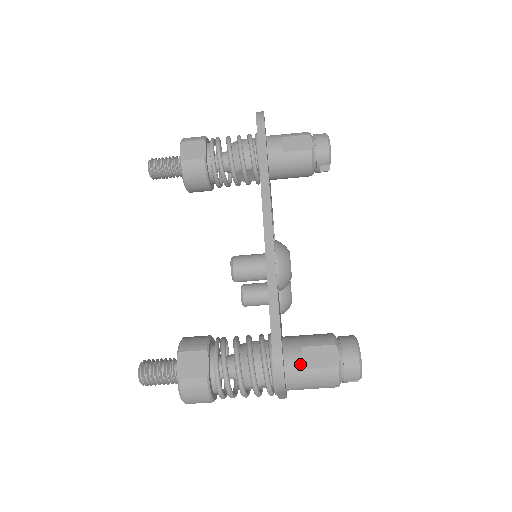
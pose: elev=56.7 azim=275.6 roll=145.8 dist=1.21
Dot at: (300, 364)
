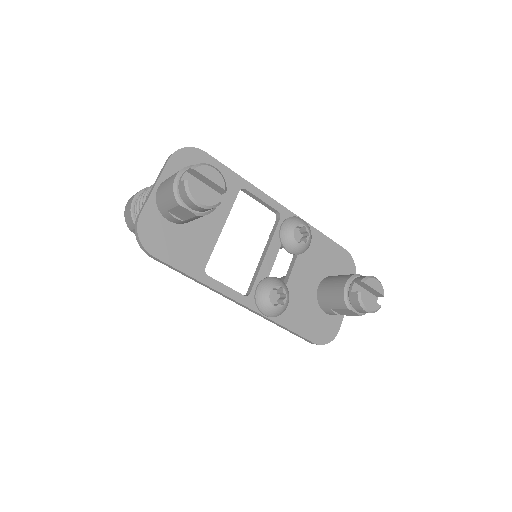
Dot at: occluded
